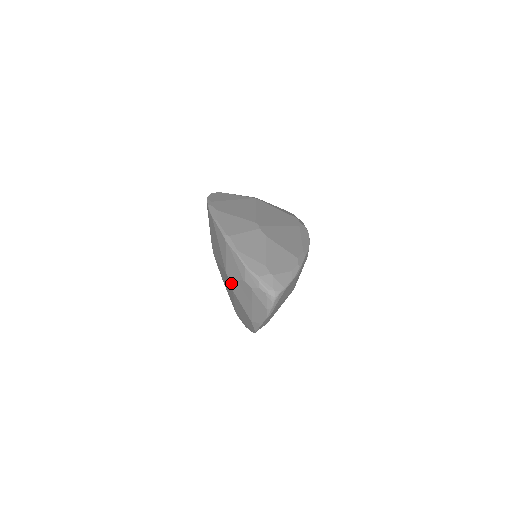
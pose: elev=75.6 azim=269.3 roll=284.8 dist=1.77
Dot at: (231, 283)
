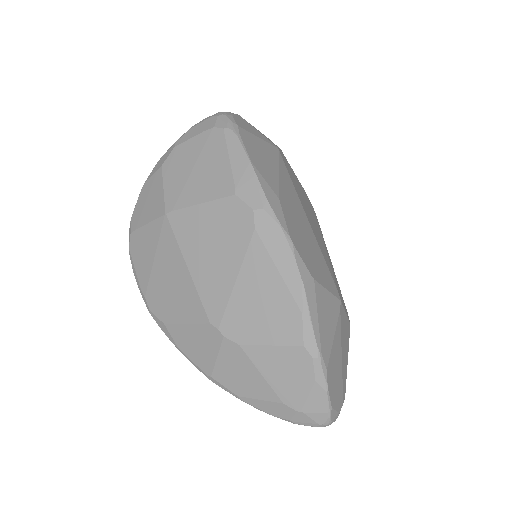
Dot at: occluded
